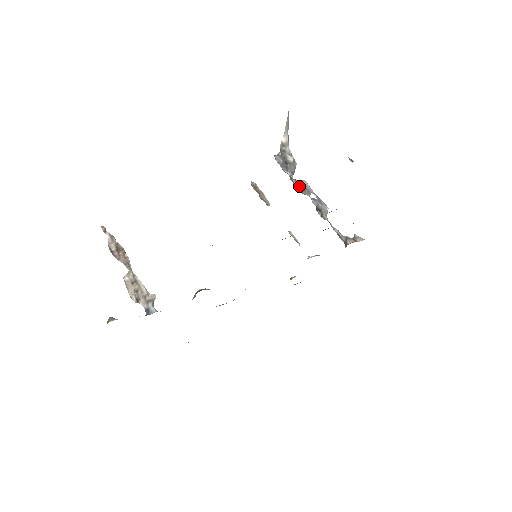
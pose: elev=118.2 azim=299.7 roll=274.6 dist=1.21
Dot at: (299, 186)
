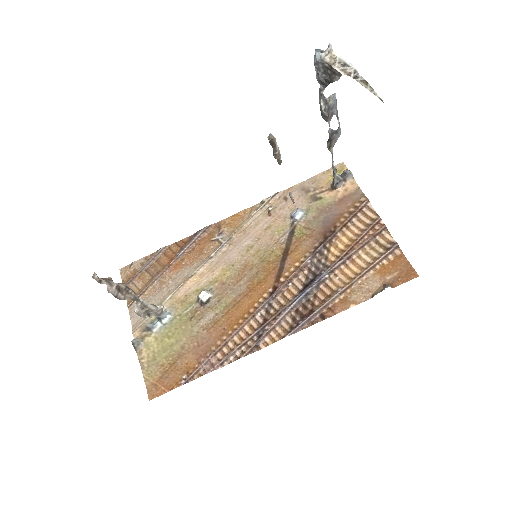
Dot at: (325, 115)
